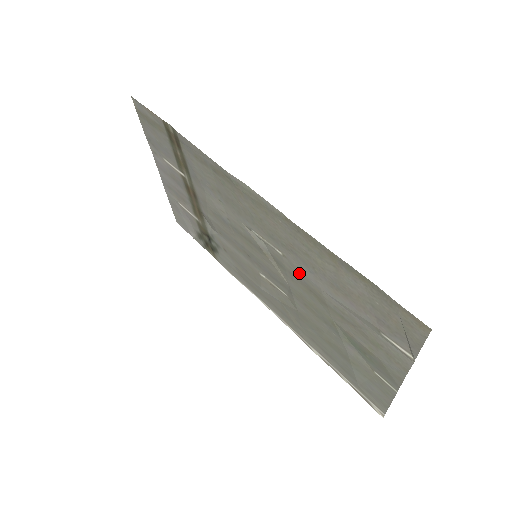
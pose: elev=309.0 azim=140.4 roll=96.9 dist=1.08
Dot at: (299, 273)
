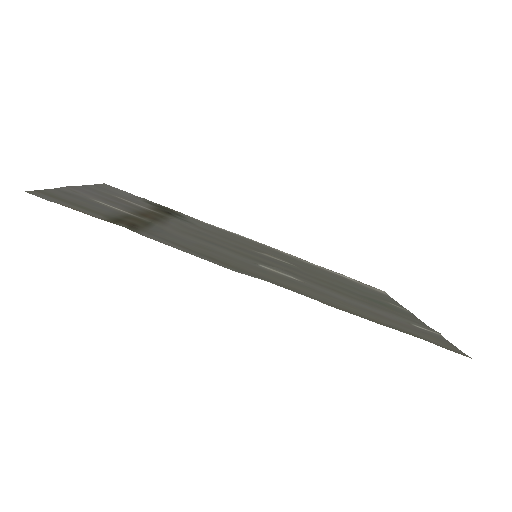
Dot at: (322, 288)
